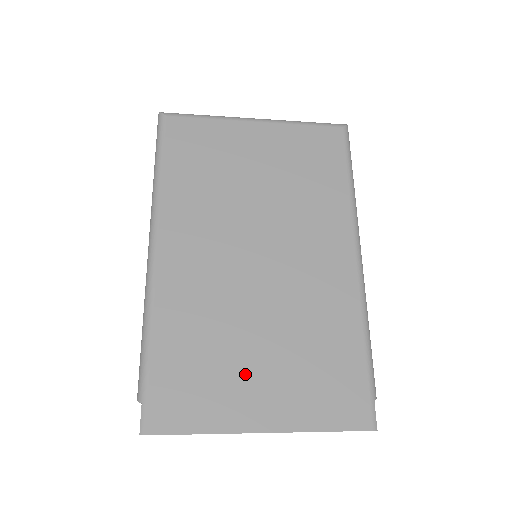
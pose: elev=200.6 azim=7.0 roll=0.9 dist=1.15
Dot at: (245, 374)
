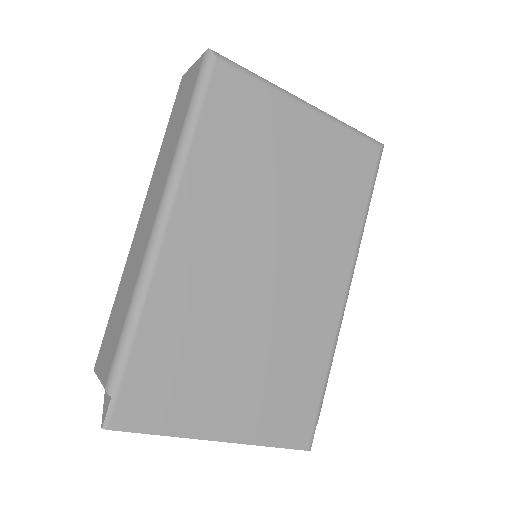
Dot at: (219, 384)
